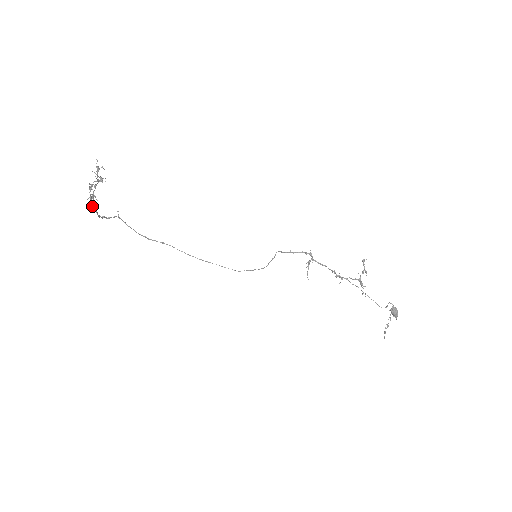
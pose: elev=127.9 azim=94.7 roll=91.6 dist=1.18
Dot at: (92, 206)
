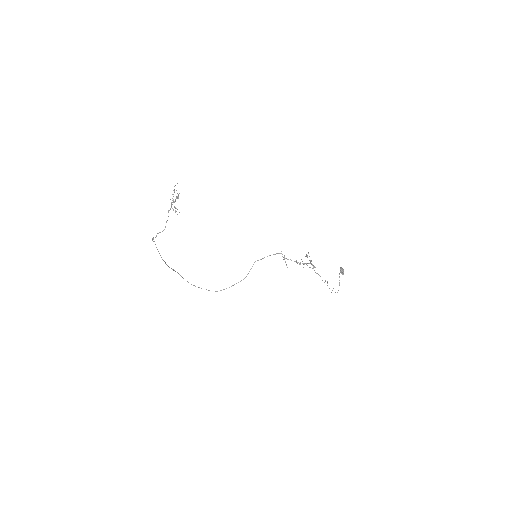
Dot at: occluded
